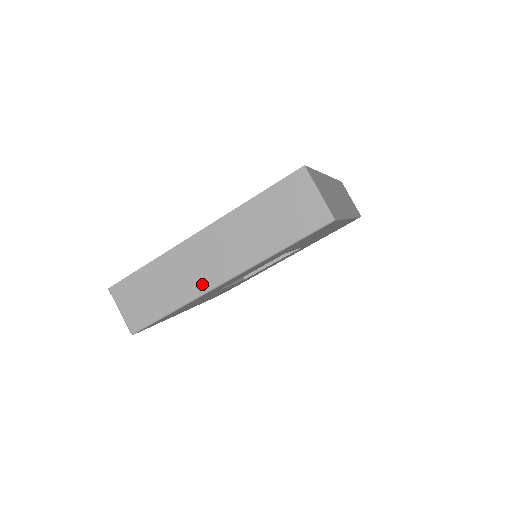
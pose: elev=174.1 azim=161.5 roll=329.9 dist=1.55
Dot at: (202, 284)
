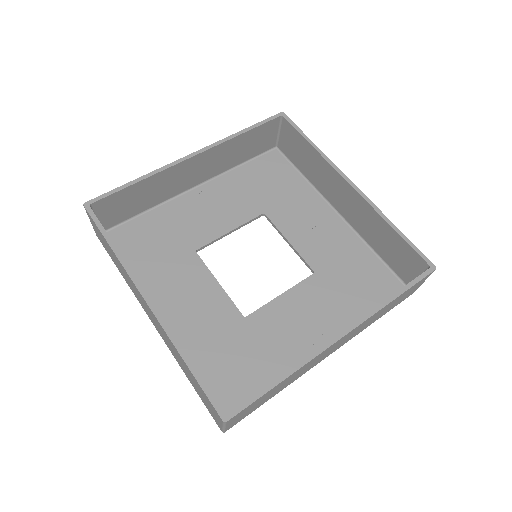
Dot at: occluded
